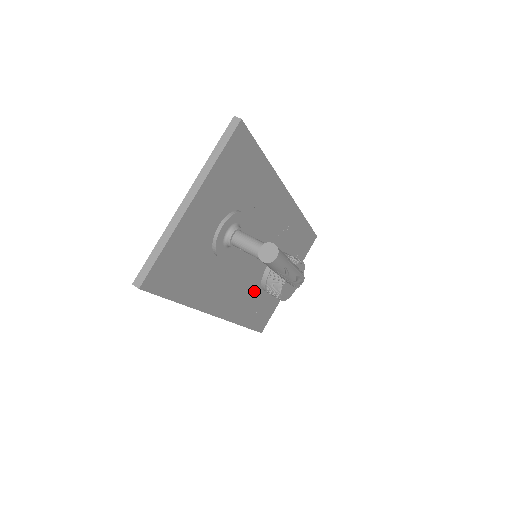
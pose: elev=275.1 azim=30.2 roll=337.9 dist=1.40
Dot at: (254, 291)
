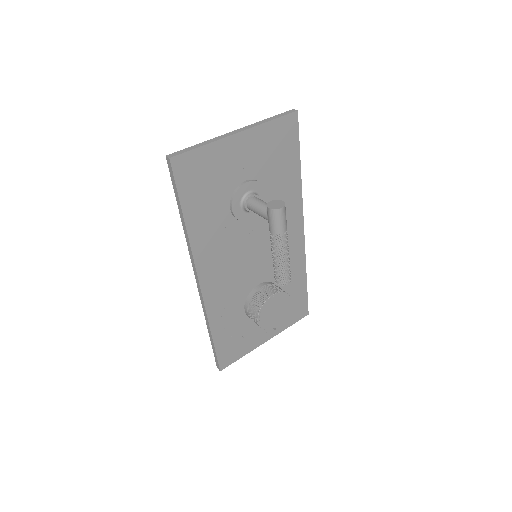
Dot at: (238, 300)
